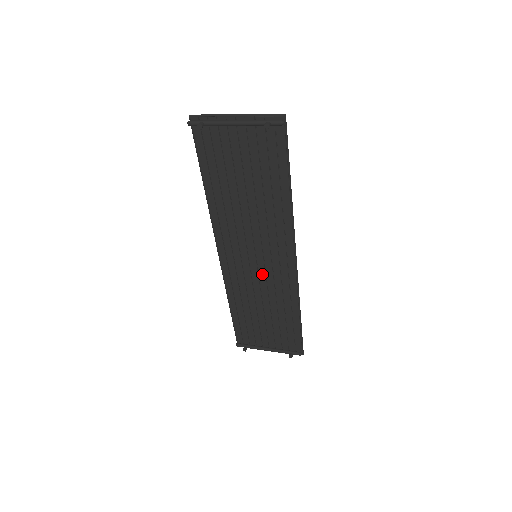
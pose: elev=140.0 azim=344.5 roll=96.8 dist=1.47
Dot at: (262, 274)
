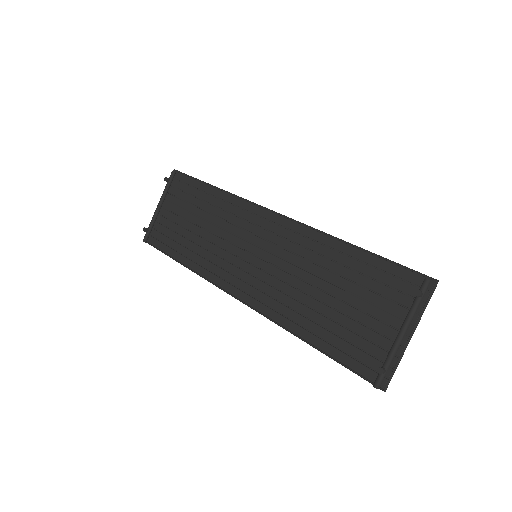
Dot at: (277, 262)
